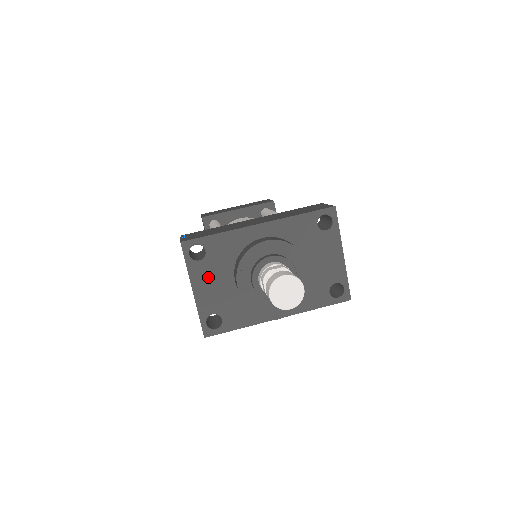
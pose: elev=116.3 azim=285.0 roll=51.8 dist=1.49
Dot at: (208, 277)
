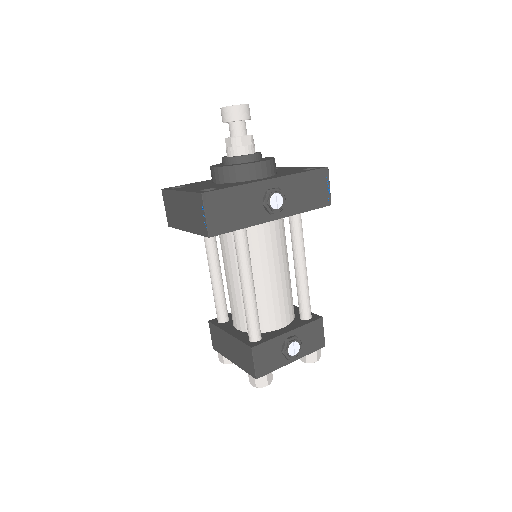
Dot at: occluded
